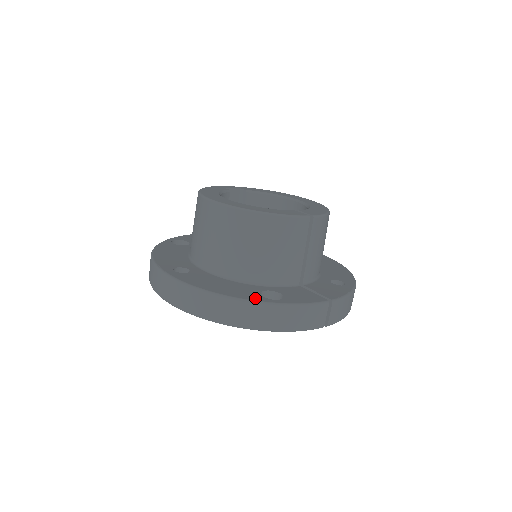
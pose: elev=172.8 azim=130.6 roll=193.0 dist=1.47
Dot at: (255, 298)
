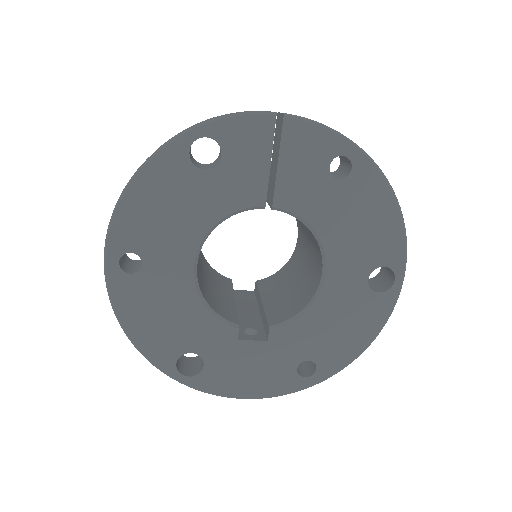
Dot at: occluded
